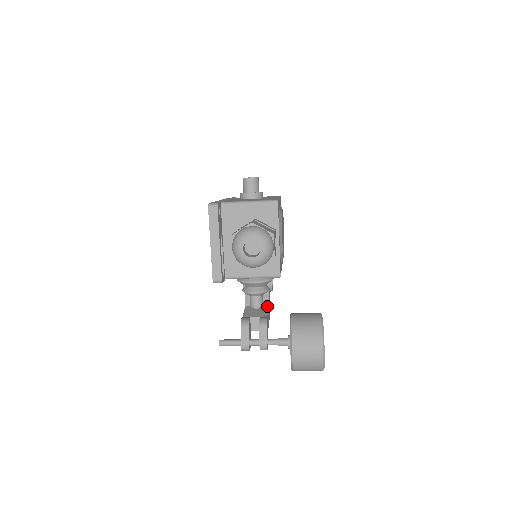
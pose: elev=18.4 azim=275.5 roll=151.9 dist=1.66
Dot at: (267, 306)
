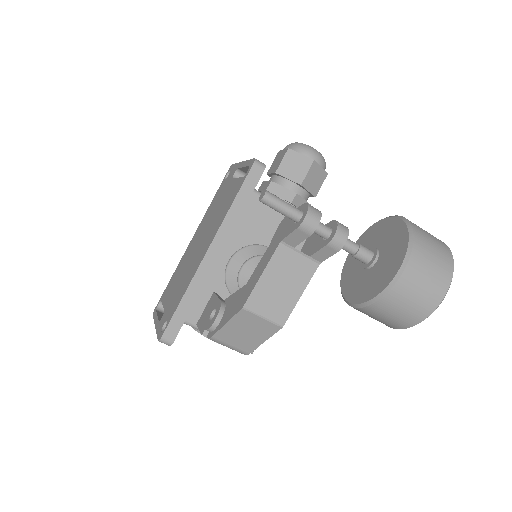
Dot at: occluded
